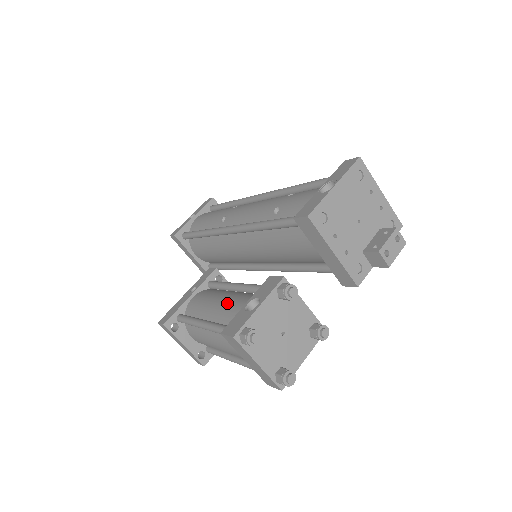
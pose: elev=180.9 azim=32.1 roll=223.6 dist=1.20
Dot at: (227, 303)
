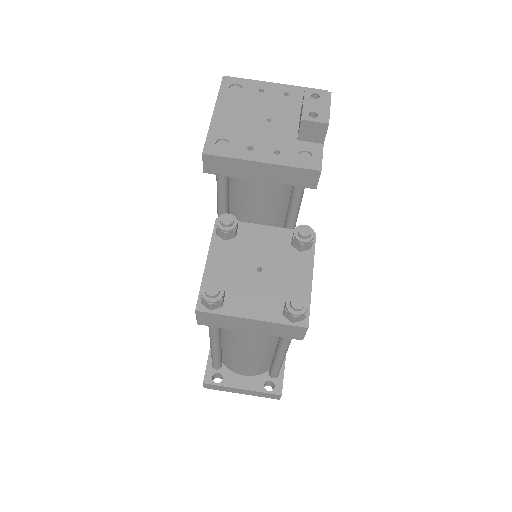
Dot at: occluded
